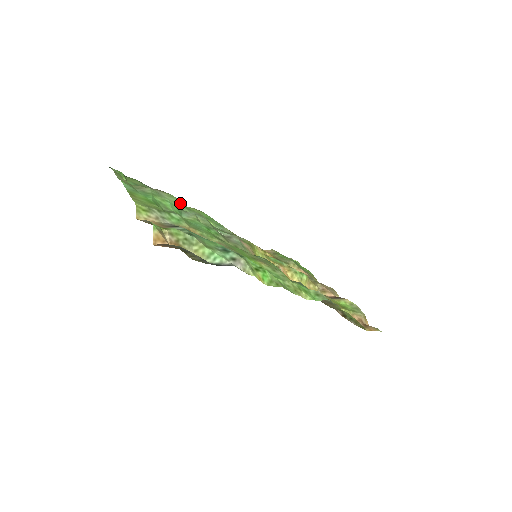
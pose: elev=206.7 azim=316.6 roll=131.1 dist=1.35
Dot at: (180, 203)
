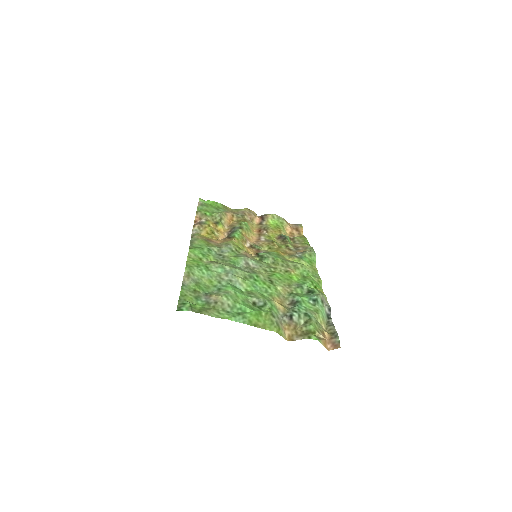
Dot at: (202, 271)
